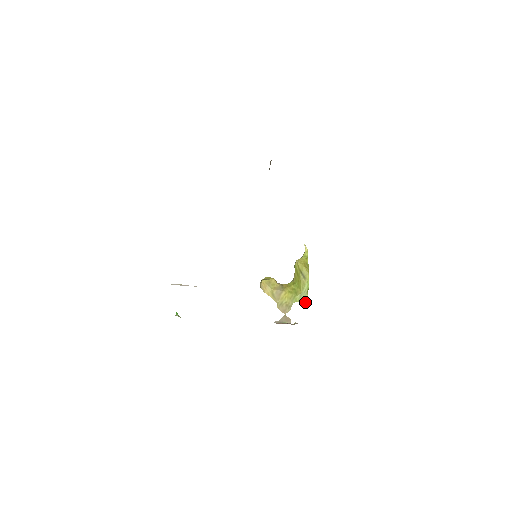
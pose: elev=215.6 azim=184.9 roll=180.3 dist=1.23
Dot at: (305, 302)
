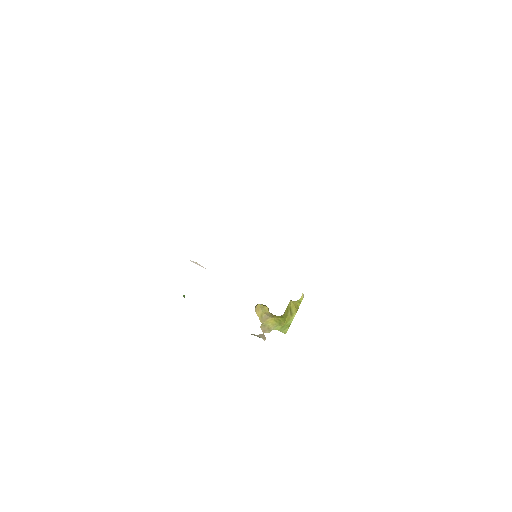
Dot at: (284, 333)
